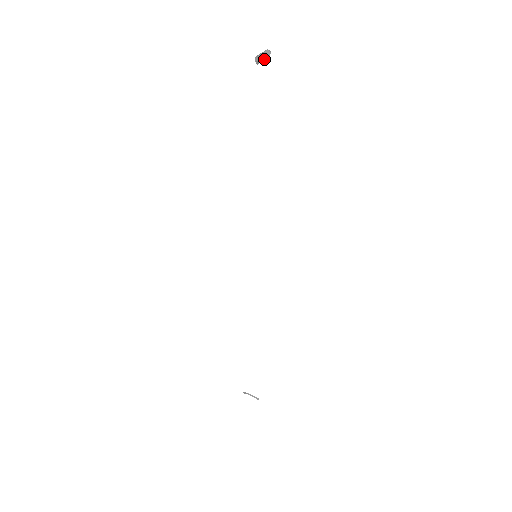
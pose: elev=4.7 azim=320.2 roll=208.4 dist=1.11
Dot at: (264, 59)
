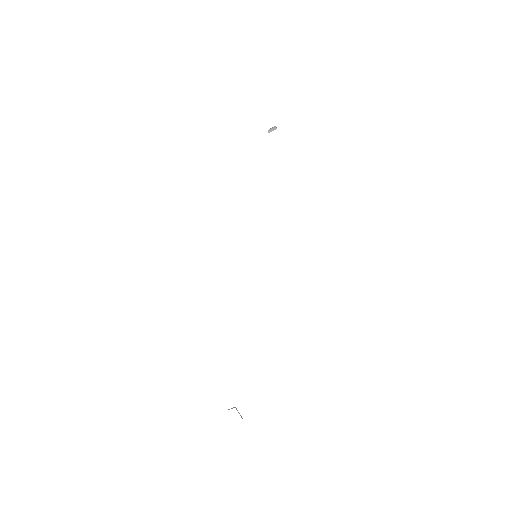
Dot at: occluded
